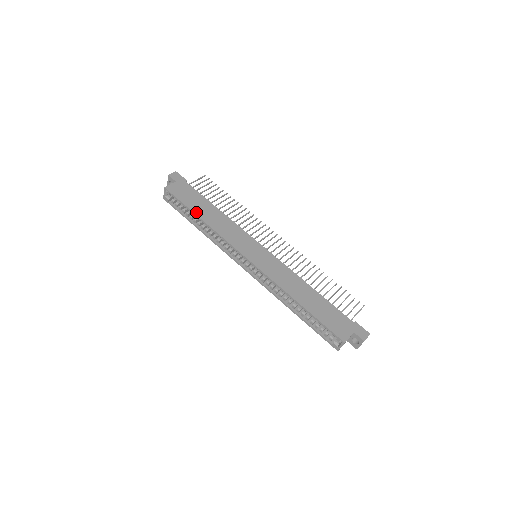
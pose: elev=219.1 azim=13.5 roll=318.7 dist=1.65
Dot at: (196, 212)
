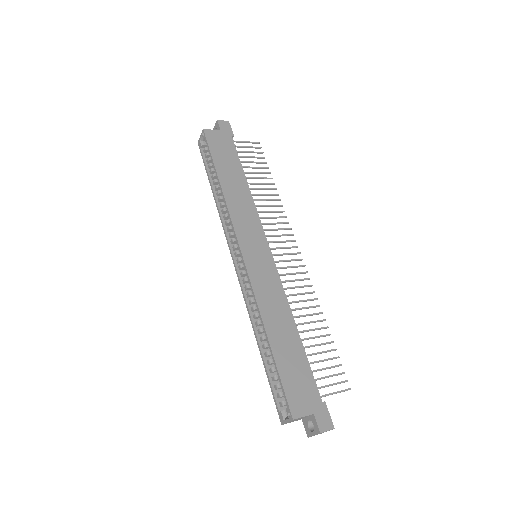
Dot at: (219, 171)
